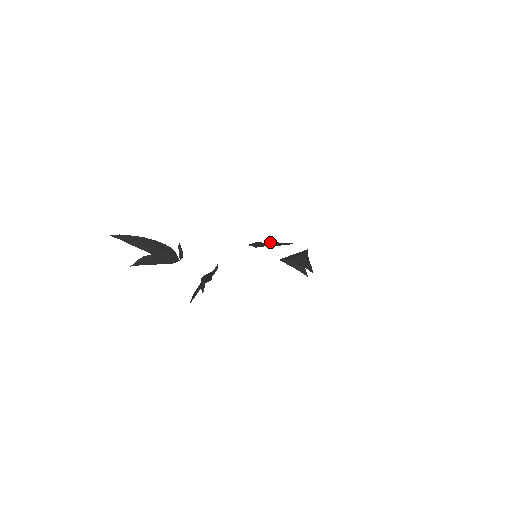
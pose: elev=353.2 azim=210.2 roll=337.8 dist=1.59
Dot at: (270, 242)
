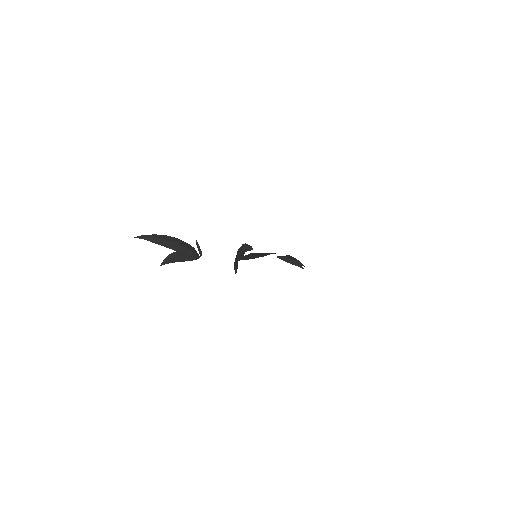
Dot at: occluded
